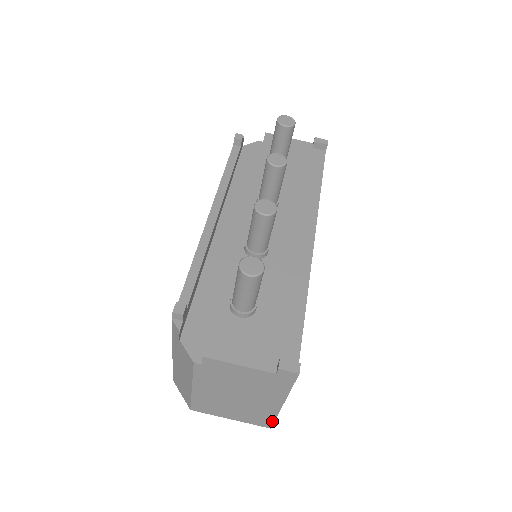
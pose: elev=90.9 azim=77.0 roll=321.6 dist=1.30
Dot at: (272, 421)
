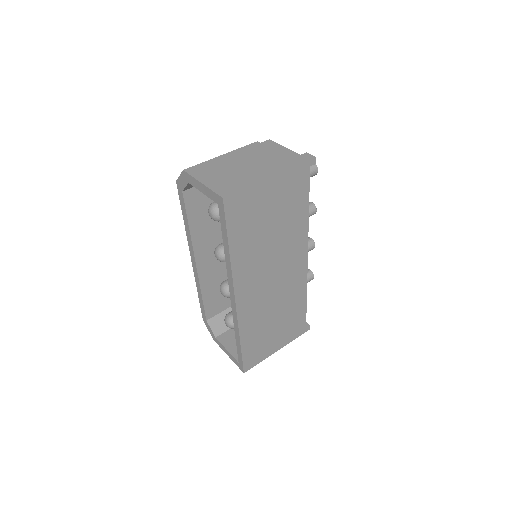
Dot at: (238, 190)
